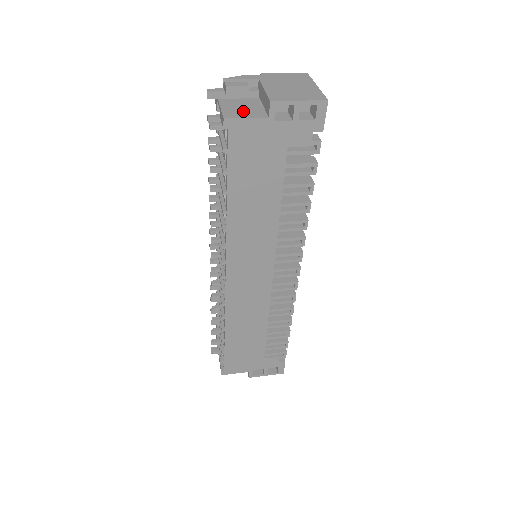
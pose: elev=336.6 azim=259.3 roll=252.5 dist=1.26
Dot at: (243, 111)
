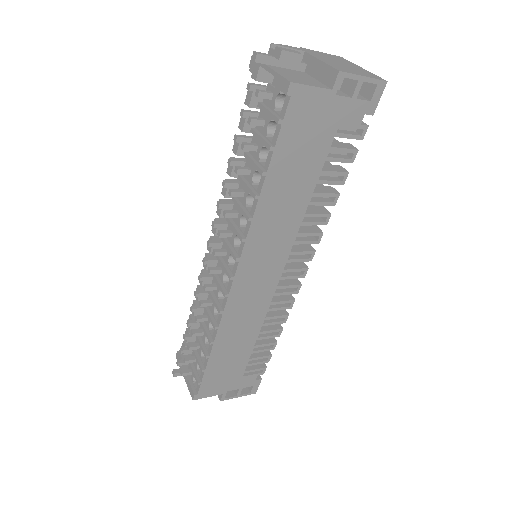
Dot at: (302, 79)
